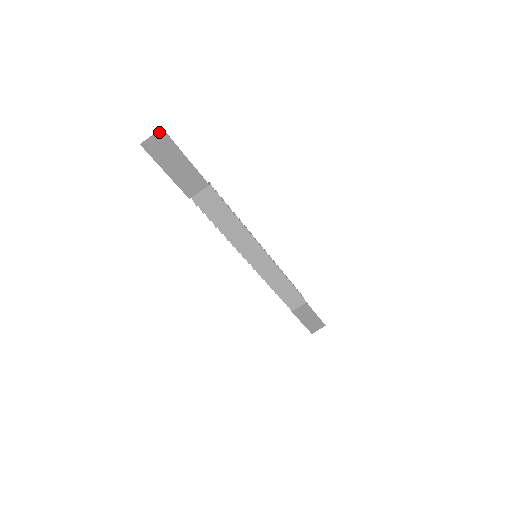
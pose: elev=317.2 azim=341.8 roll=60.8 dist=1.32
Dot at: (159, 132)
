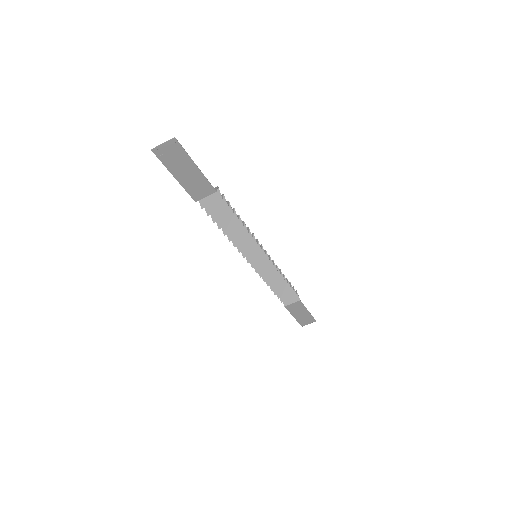
Dot at: (171, 140)
